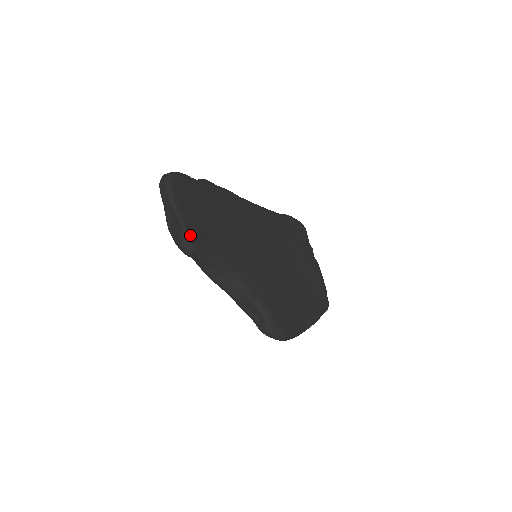
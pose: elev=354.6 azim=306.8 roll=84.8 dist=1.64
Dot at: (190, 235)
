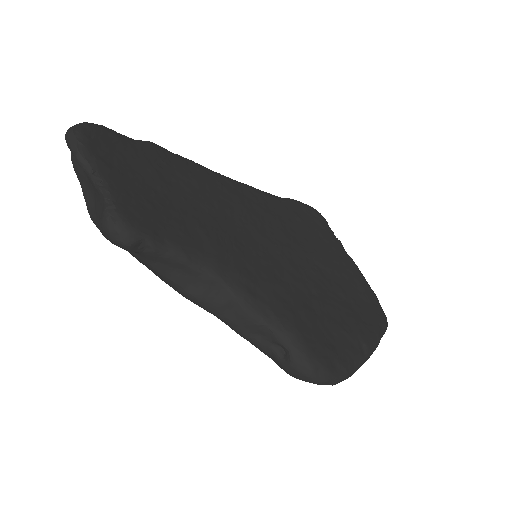
Dot at: (123, 210)
